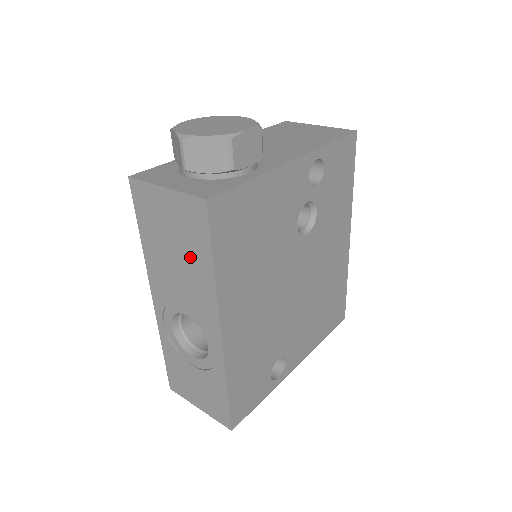
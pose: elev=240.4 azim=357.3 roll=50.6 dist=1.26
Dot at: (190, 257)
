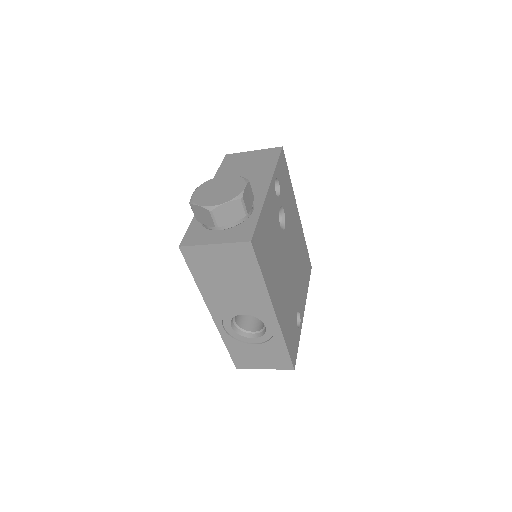
Dot at: (242, 278)
